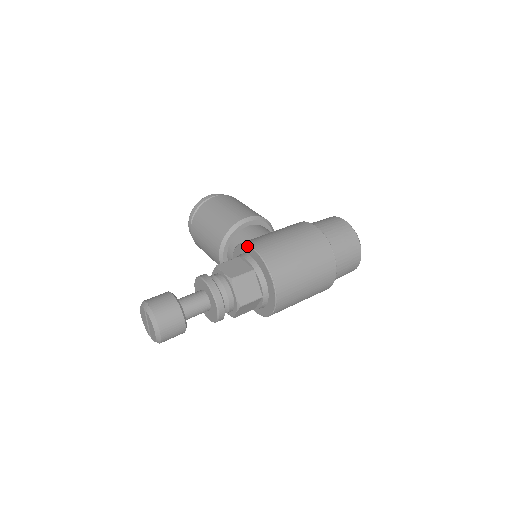
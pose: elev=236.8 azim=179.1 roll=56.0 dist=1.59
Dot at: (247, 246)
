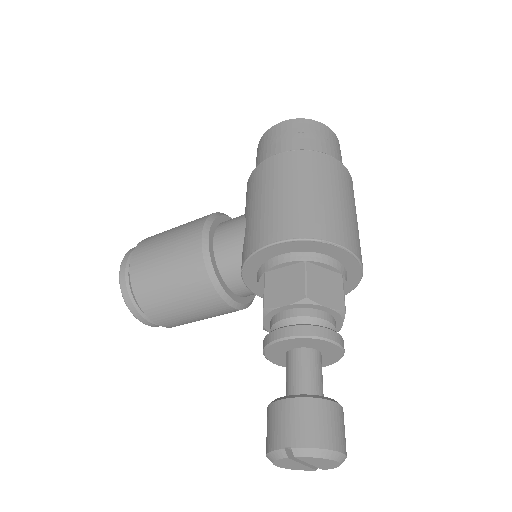
Dot at: (262, 251)
